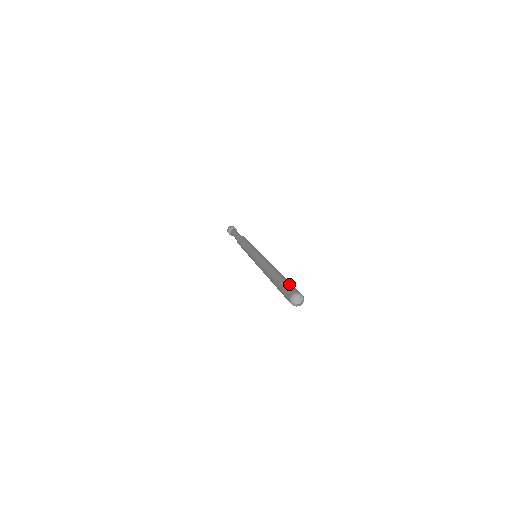
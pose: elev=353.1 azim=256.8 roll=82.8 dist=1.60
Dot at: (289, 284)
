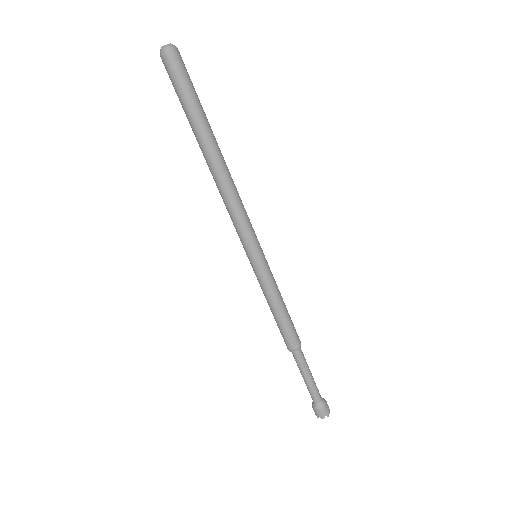
Dot at: occluded
